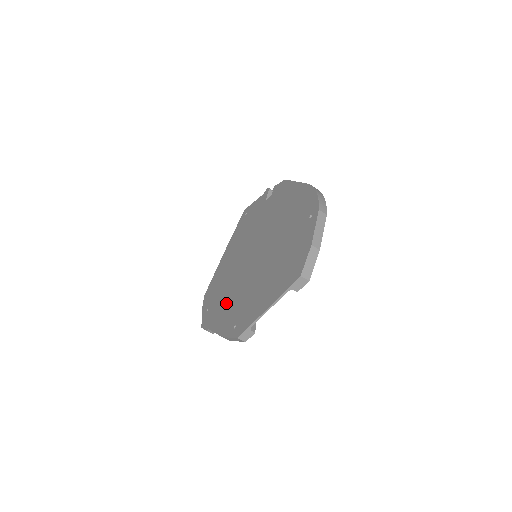
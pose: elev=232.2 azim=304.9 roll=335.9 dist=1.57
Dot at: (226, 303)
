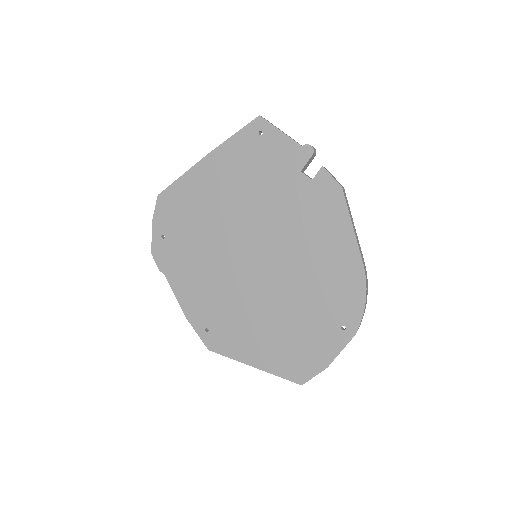
Dot at: (198, 274)
